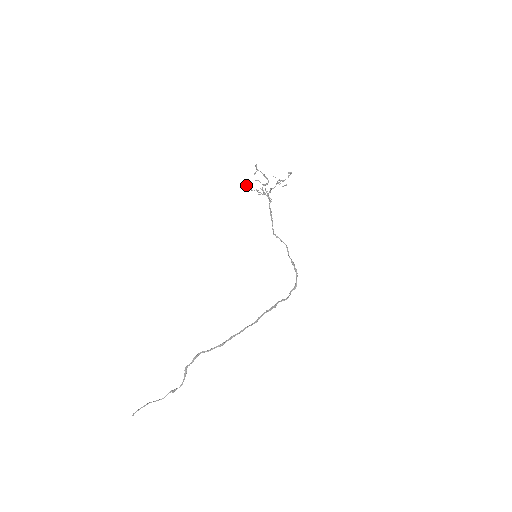
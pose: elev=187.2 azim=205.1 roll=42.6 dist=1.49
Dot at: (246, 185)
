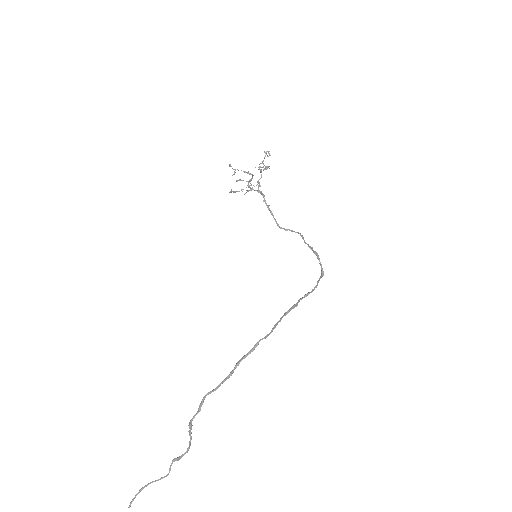
Dot at: occluded
